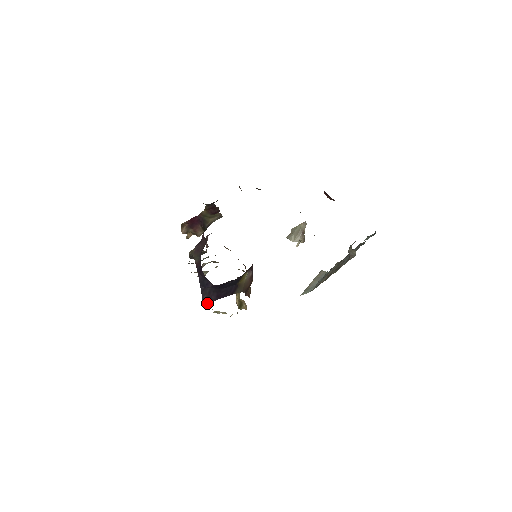
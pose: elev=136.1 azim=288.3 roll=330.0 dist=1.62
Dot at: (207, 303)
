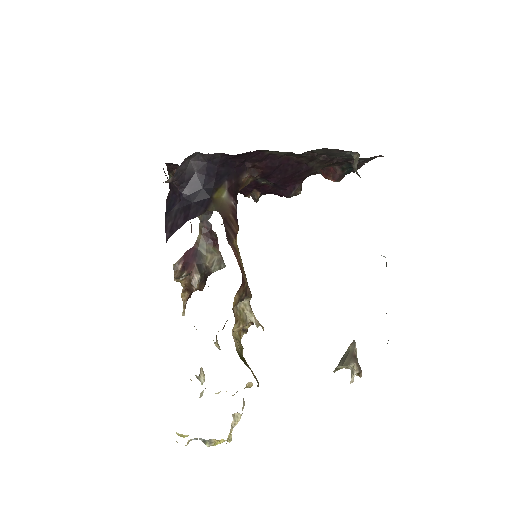
Dot at: (171, 235)
